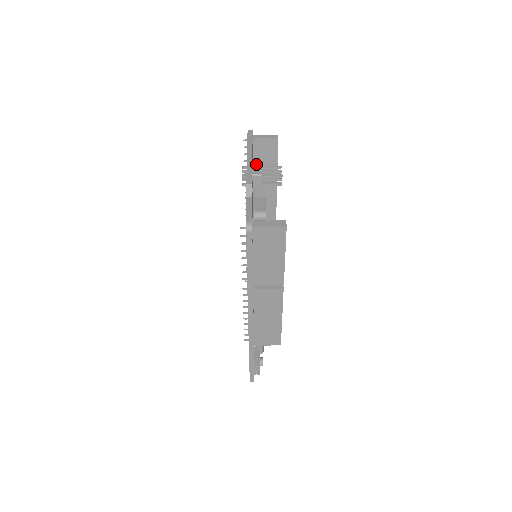
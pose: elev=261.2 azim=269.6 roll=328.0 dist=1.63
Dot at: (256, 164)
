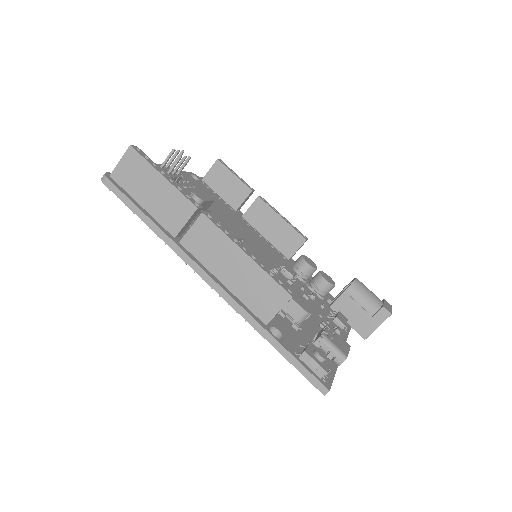
Dot at: occluded
